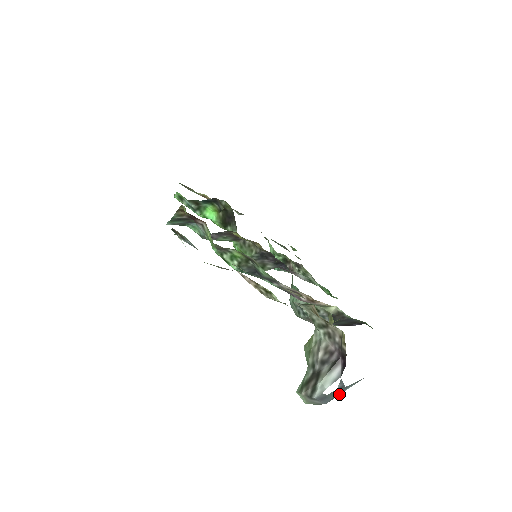
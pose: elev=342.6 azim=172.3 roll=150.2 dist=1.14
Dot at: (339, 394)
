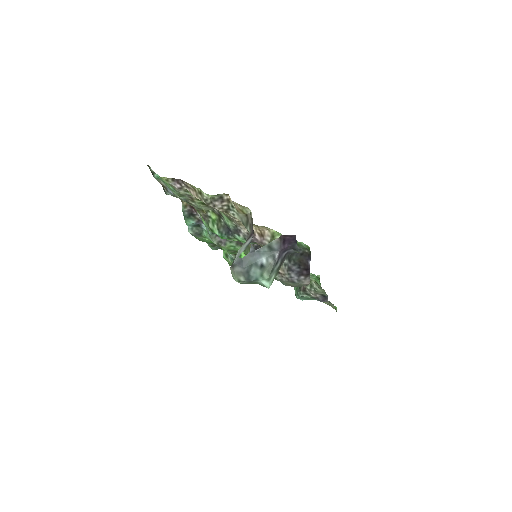
Dot at: (255, 261)
